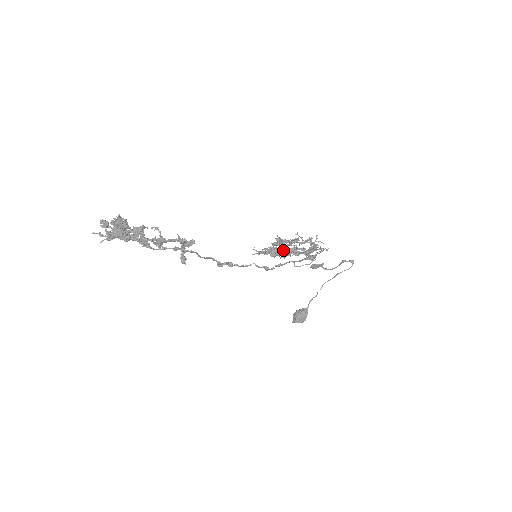
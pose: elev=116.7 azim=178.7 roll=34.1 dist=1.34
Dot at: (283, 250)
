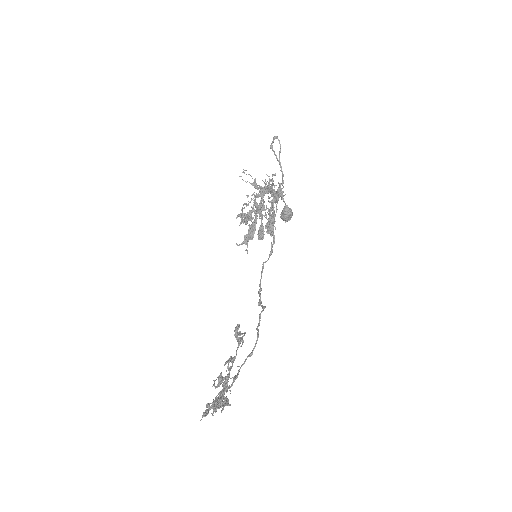
Dot at: (255, 220)
